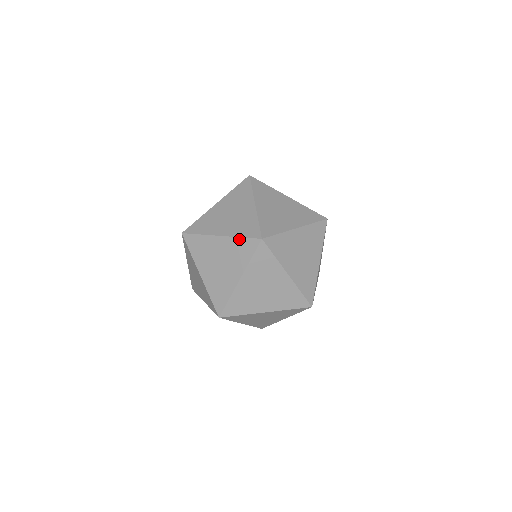
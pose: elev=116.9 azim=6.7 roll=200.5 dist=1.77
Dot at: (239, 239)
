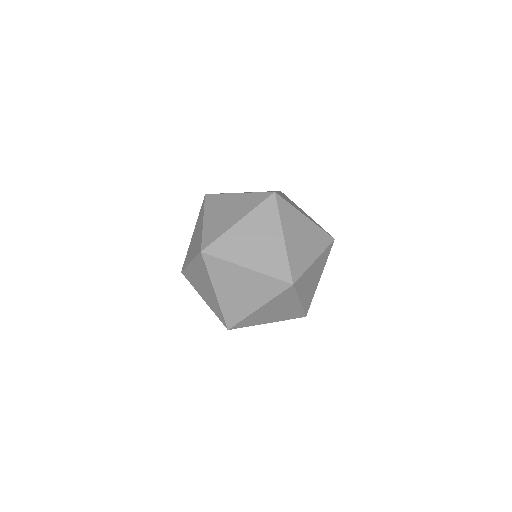
Dot at: (257, 208)
